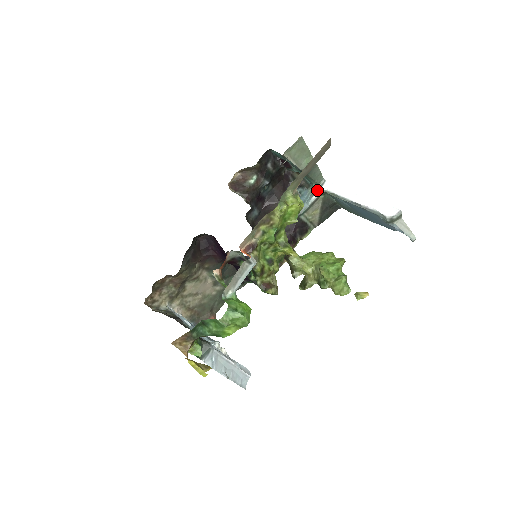
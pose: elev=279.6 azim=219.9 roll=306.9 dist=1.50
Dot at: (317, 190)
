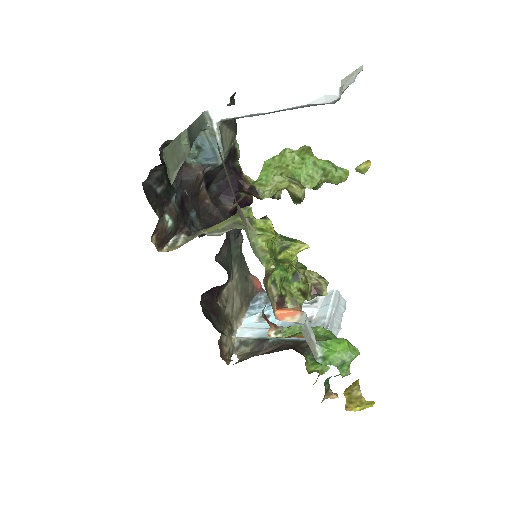
Dot at: (212, 130)
